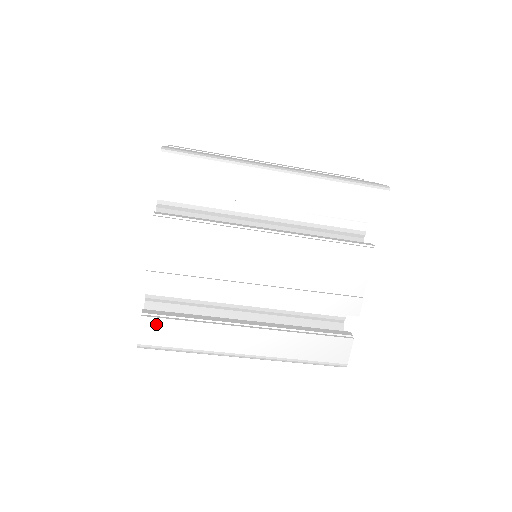
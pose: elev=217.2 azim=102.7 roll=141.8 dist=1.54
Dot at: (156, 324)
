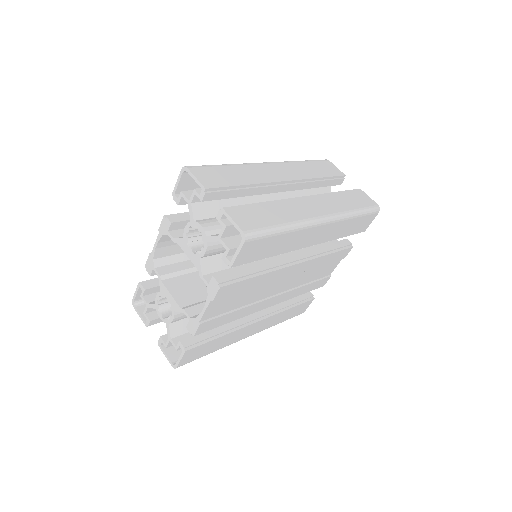
Dot at: (195, 350)
